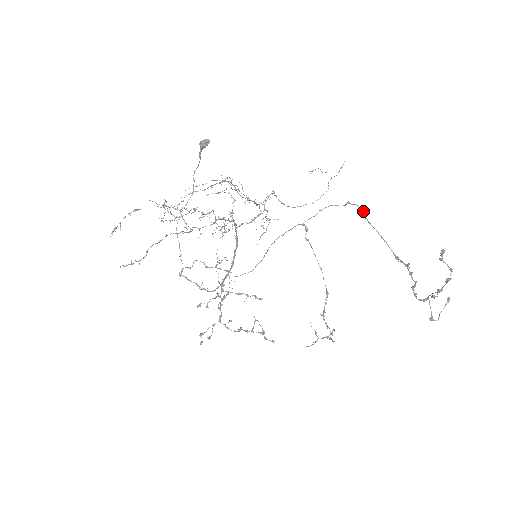
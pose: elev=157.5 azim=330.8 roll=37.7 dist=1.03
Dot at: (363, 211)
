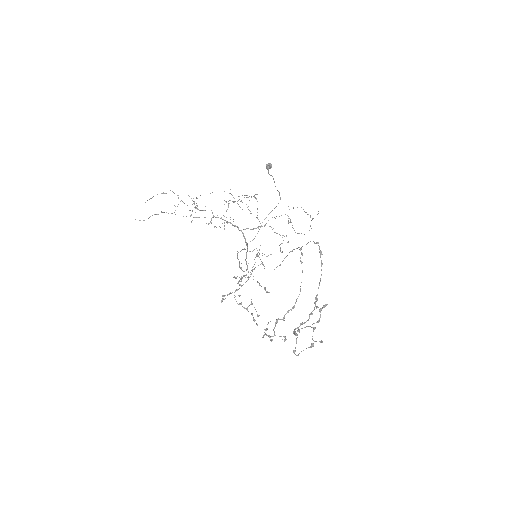
Dot at: (321, 253)
